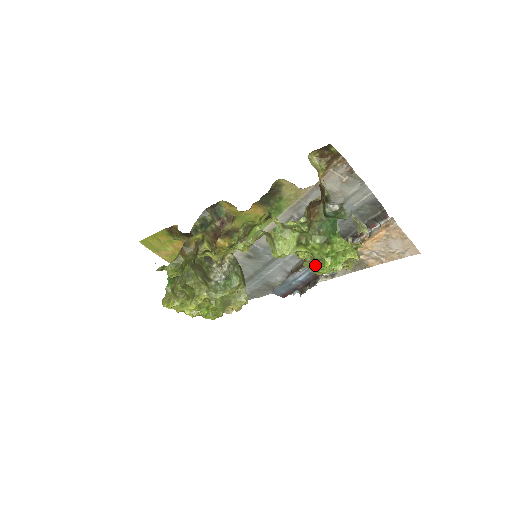
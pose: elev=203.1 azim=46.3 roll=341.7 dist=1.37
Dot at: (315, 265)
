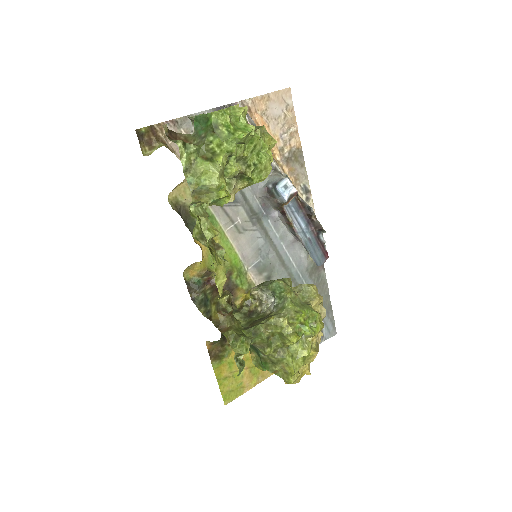
Dot at: (254, 165)
